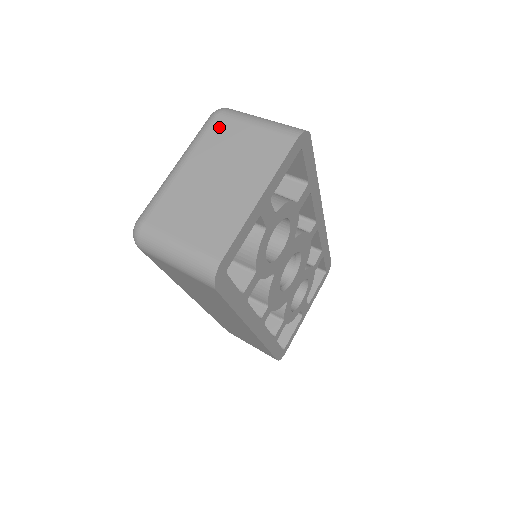
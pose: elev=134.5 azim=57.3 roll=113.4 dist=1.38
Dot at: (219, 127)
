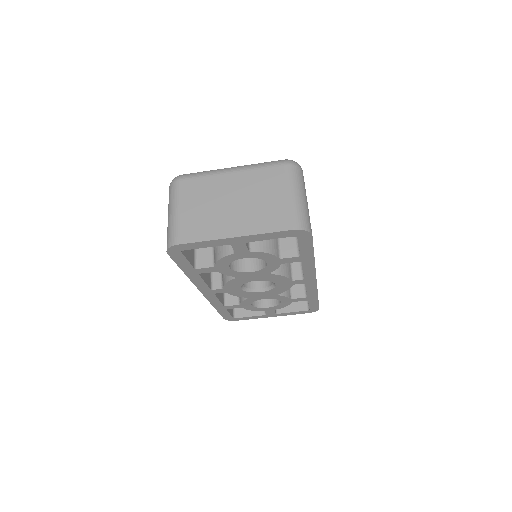
Dot at: (275, 173)
